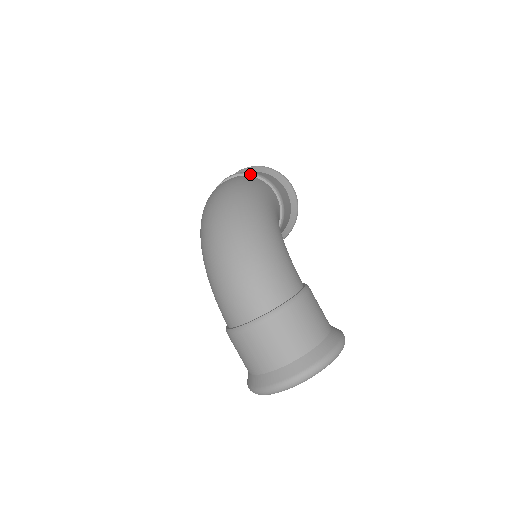
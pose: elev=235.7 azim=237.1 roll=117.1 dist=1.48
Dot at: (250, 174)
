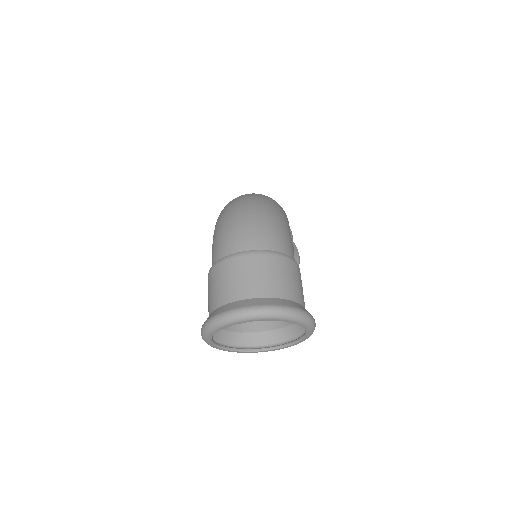
Dot at: occluded
